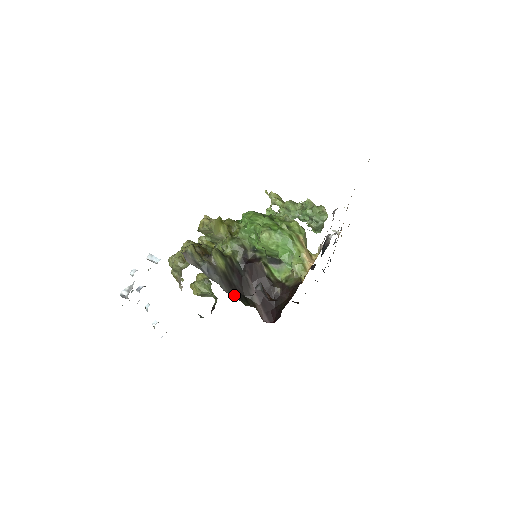
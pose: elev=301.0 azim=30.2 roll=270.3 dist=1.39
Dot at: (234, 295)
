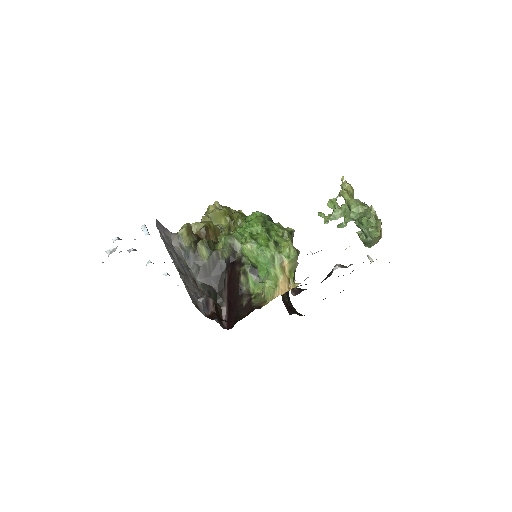
Dot at: (203, 289)
